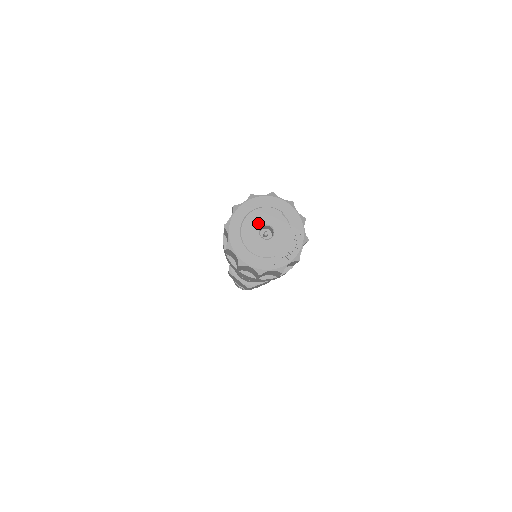
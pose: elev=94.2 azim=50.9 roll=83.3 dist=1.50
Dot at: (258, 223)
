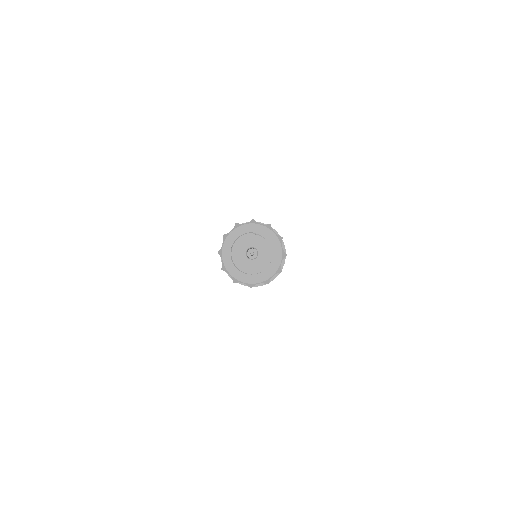
Dot at: (242, 252)
